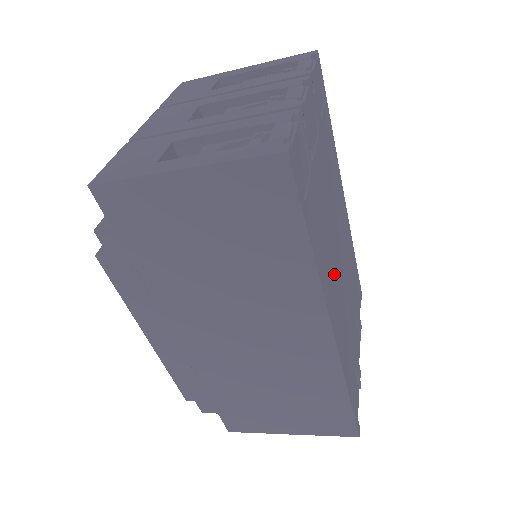
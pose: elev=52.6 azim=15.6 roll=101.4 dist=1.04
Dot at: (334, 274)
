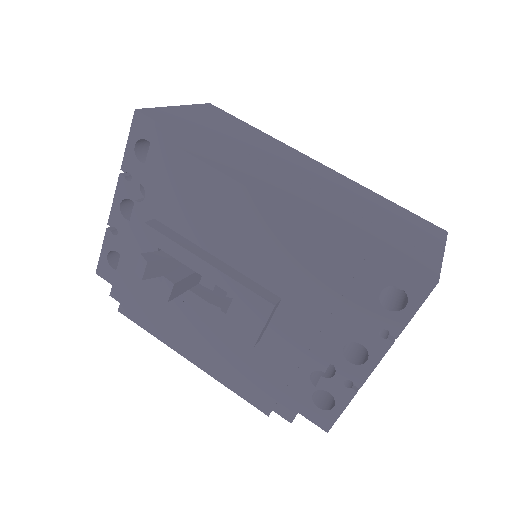
Dot at: occluded
